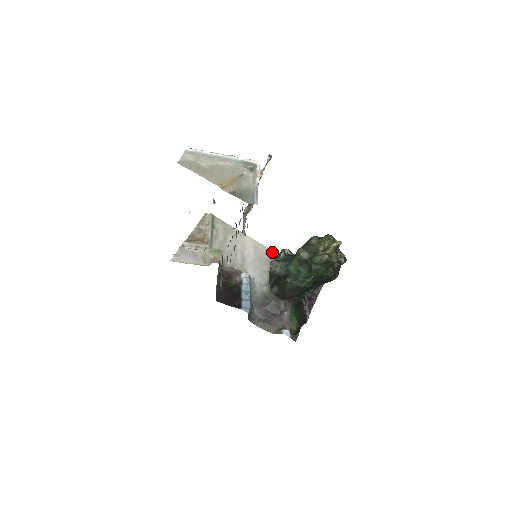
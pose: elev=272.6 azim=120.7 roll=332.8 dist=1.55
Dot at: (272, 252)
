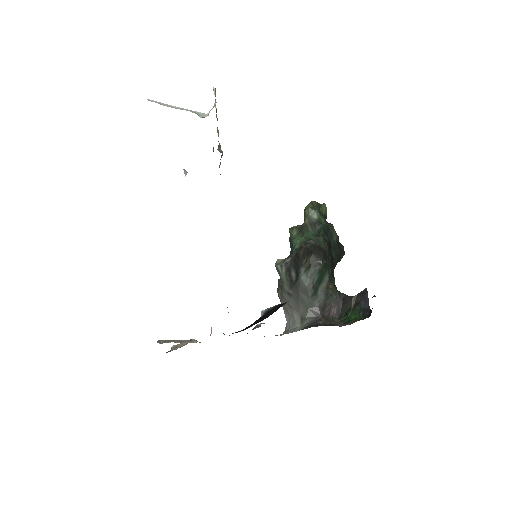
Dot at: occluded
